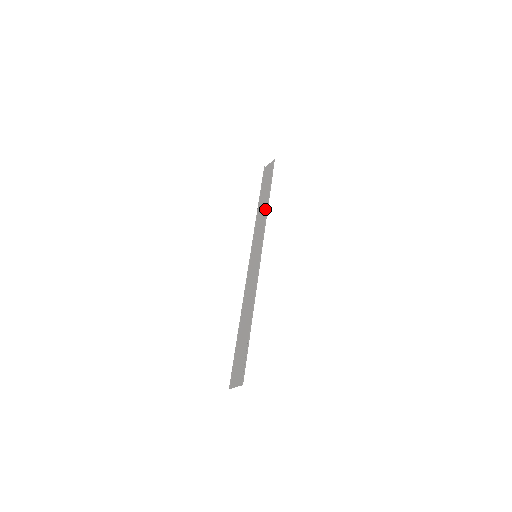
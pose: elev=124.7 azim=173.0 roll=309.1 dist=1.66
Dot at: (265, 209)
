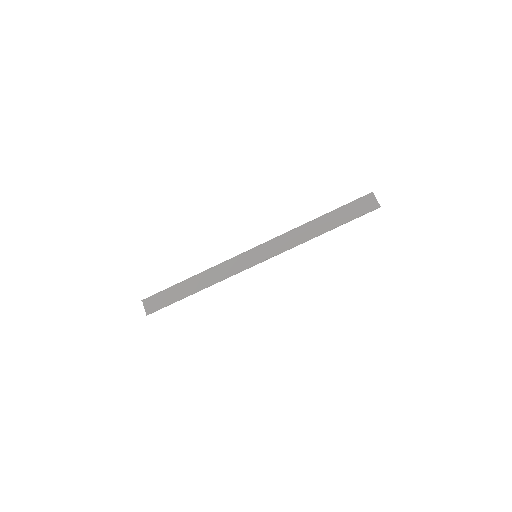
Dot at: (310, 235)
